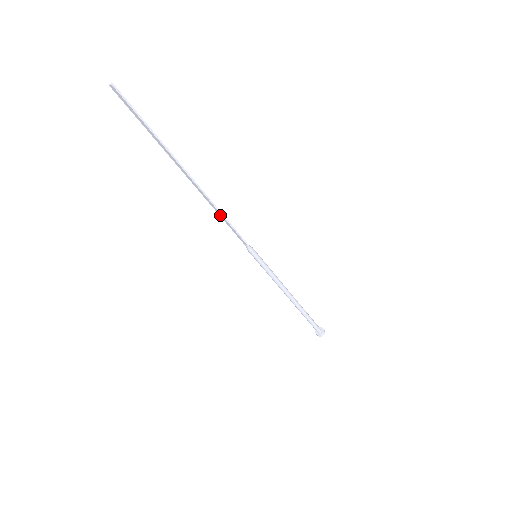
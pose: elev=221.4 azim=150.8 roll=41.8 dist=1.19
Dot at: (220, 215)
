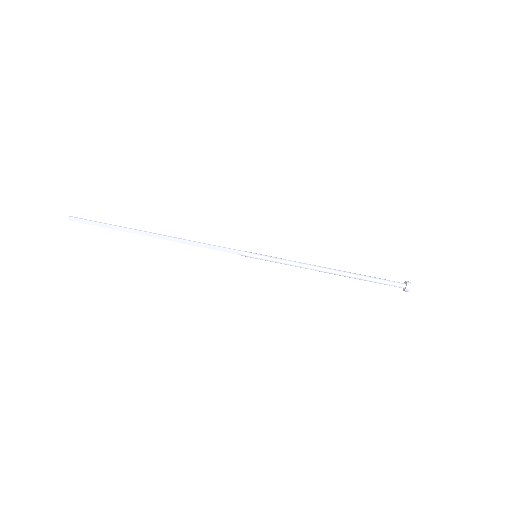
Dot at: (197, 245)
